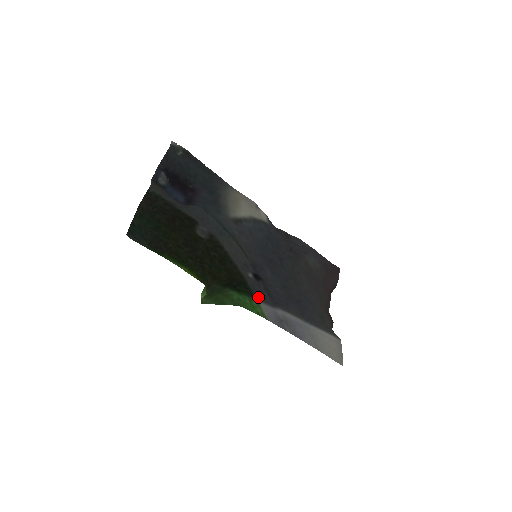
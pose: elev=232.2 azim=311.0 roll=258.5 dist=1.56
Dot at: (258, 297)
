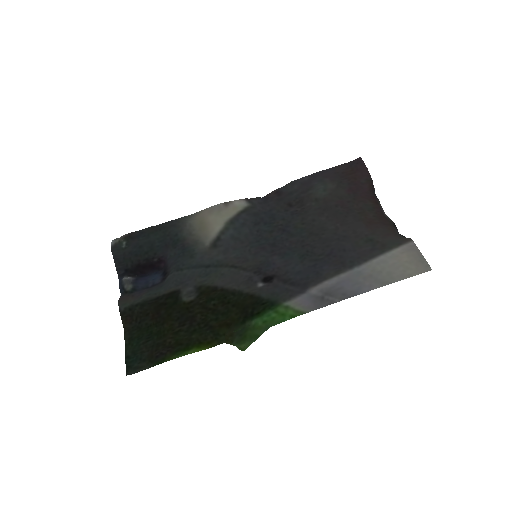
Dot at: (281, 299)
